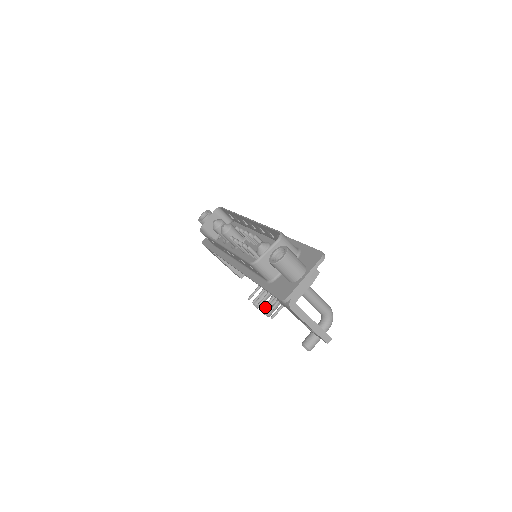
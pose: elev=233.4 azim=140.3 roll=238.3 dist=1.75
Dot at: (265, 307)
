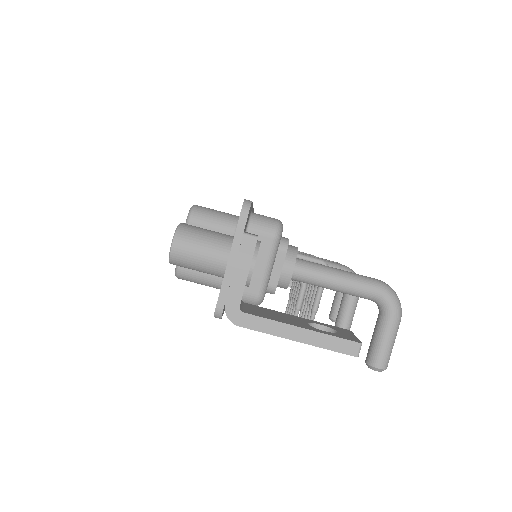
Dot at: occluded
